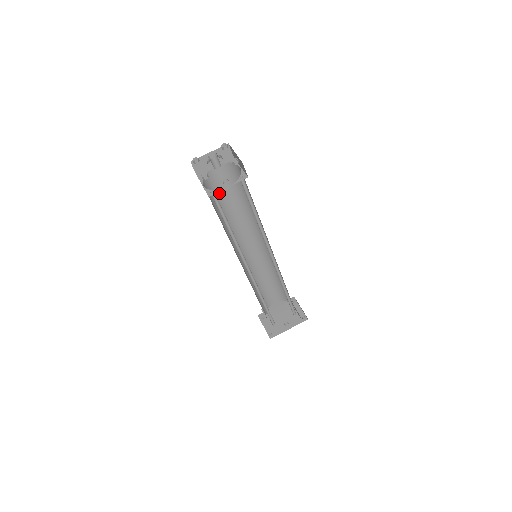
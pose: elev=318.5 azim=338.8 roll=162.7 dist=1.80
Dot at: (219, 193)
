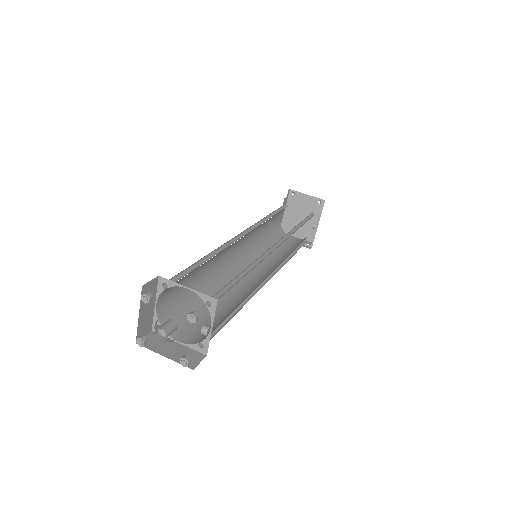
Dot at: (181, 297)
